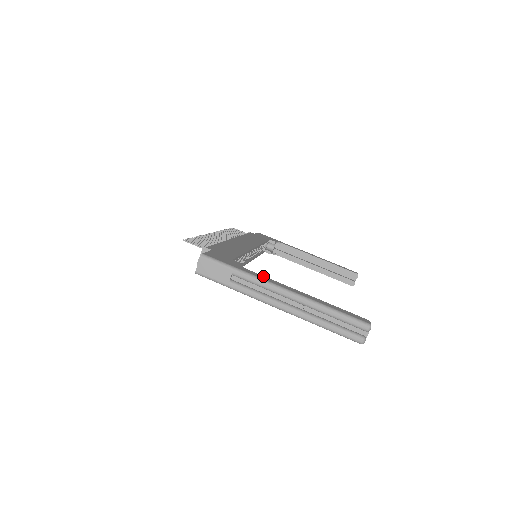
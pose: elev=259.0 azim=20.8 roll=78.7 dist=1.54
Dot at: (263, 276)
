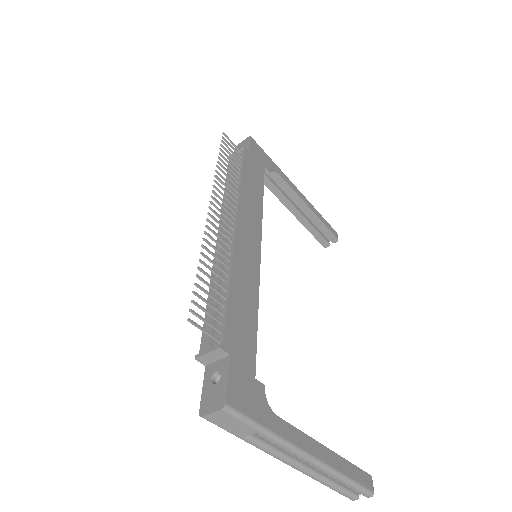
Dot at: (290, 426)
